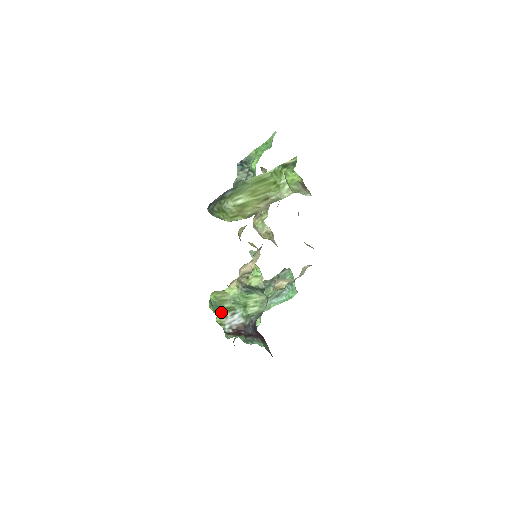
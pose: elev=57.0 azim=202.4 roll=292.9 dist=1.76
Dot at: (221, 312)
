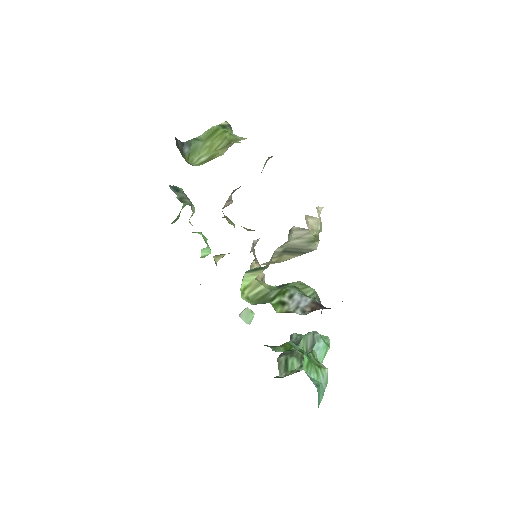
Dot at: (273, 302)
